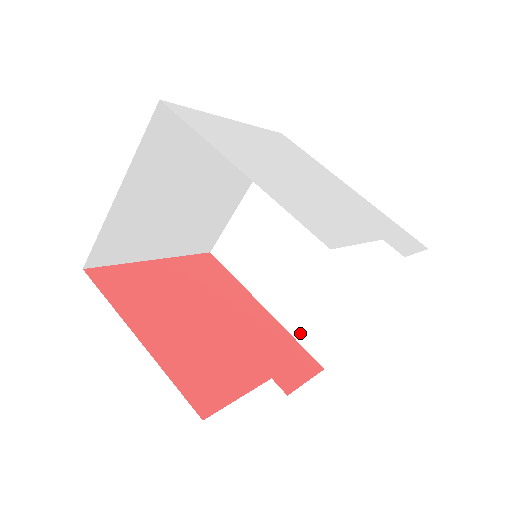
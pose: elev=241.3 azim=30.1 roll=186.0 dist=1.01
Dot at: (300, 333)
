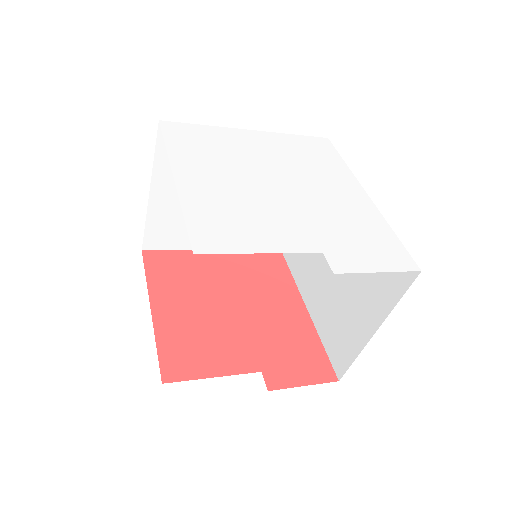
Dot at: (326, 340)
